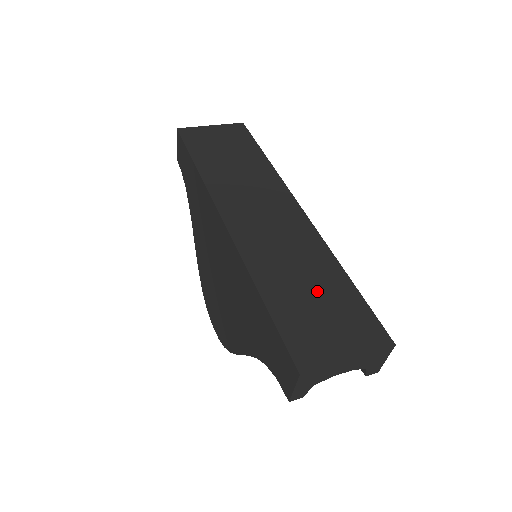
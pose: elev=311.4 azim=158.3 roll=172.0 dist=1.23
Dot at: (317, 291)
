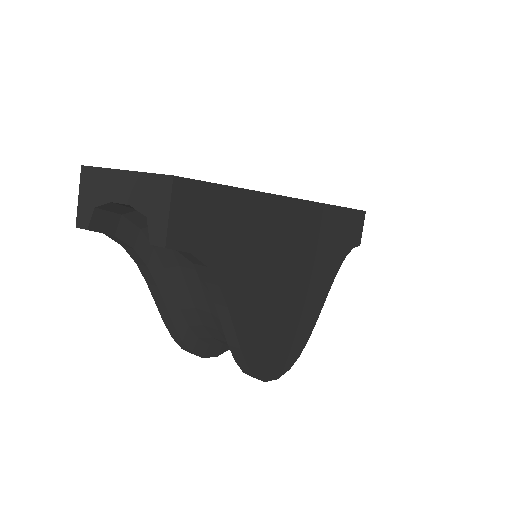
Dot at: occluded
